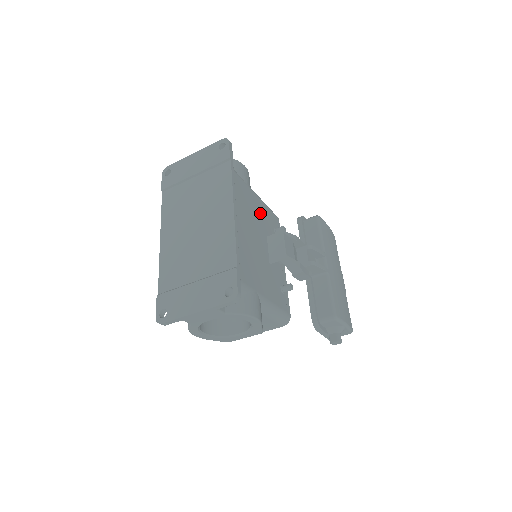
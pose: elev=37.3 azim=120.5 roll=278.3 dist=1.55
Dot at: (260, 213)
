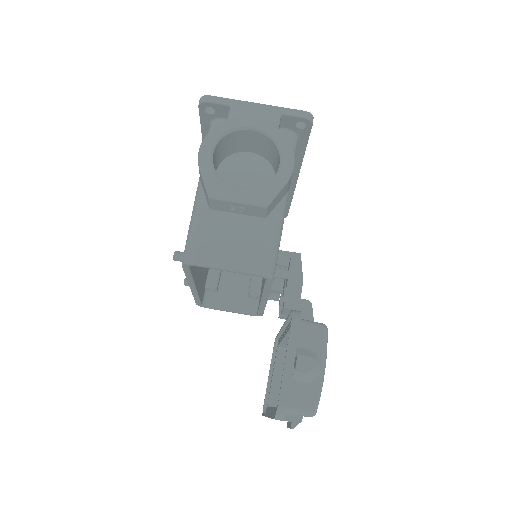
Dot at: occluded
